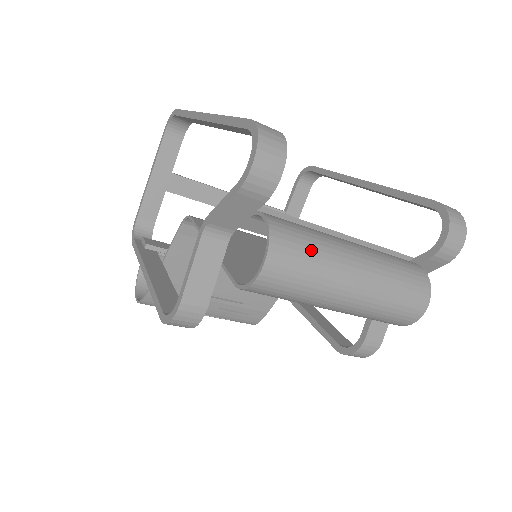
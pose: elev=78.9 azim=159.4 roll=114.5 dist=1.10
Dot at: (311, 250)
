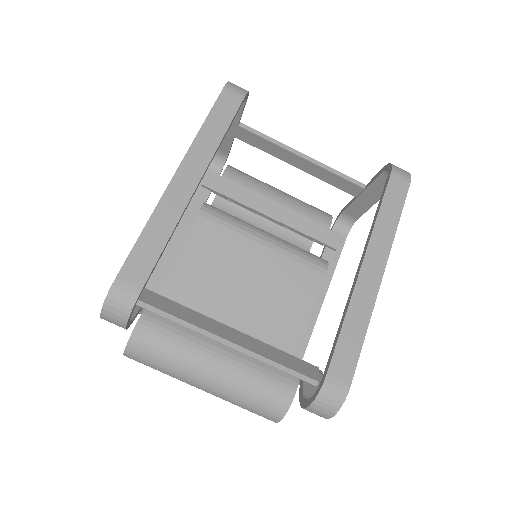
Dot at: (161, 362)
